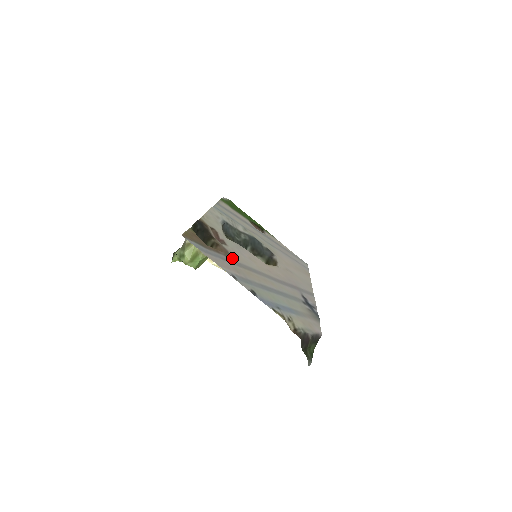
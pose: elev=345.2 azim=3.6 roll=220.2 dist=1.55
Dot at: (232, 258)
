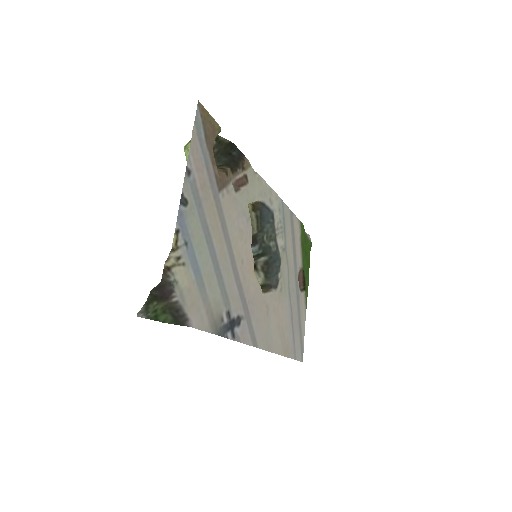
Dot at: (219, 188)
